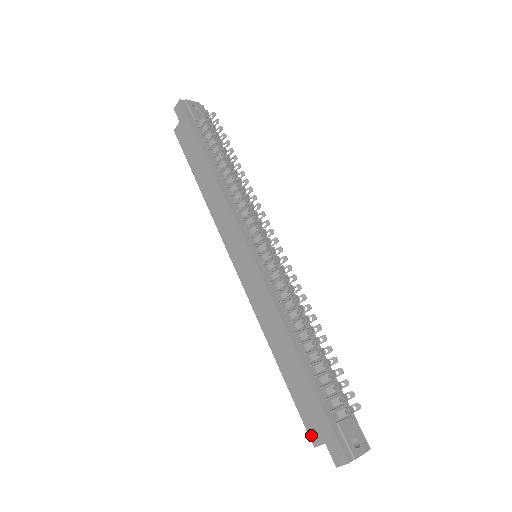
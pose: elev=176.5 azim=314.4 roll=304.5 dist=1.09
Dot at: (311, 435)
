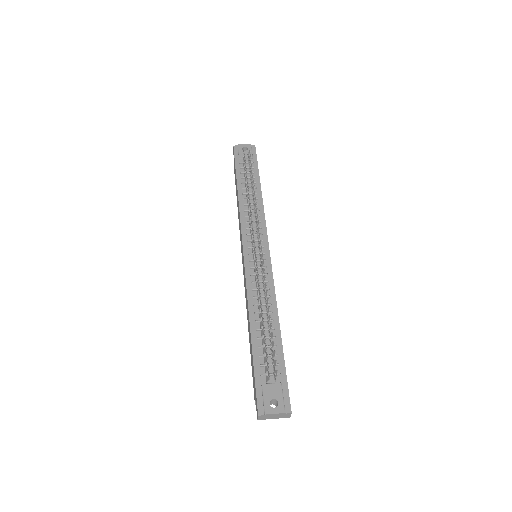
Dot at: (254, 394)
